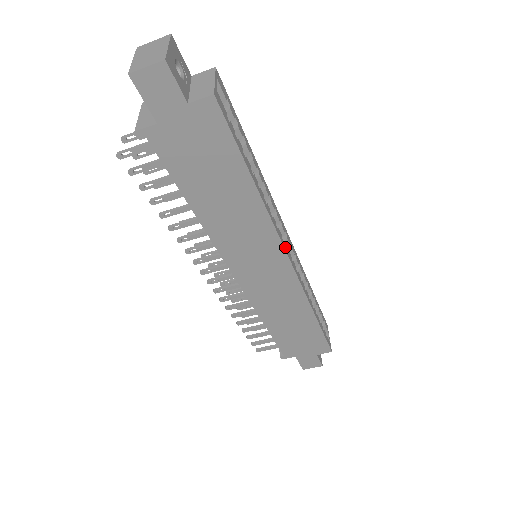
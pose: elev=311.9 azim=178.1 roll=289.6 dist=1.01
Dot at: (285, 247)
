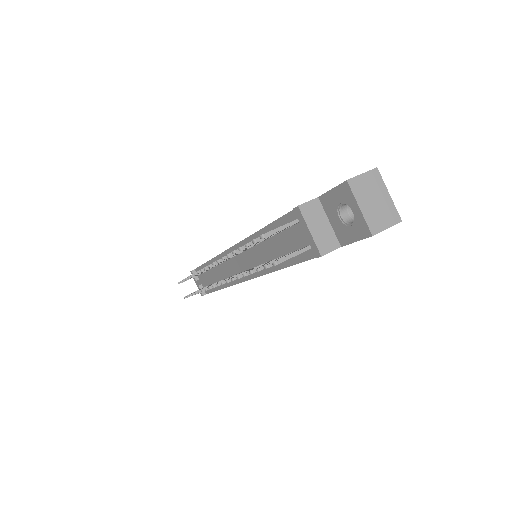
Dot at: occluded
